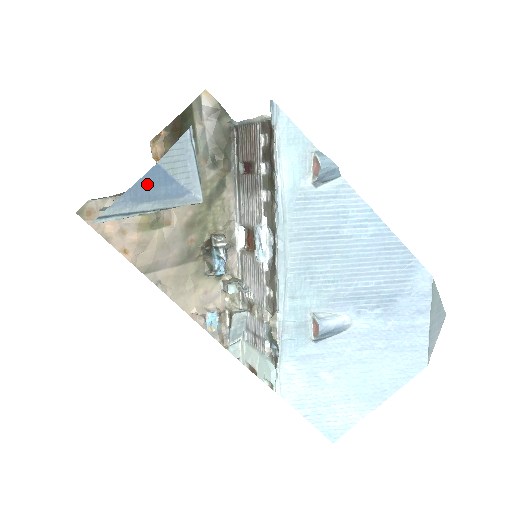
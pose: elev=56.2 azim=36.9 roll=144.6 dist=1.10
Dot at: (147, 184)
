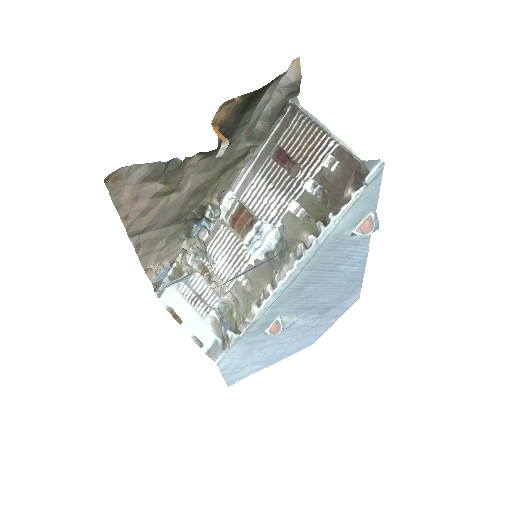
Dot at: occluded
